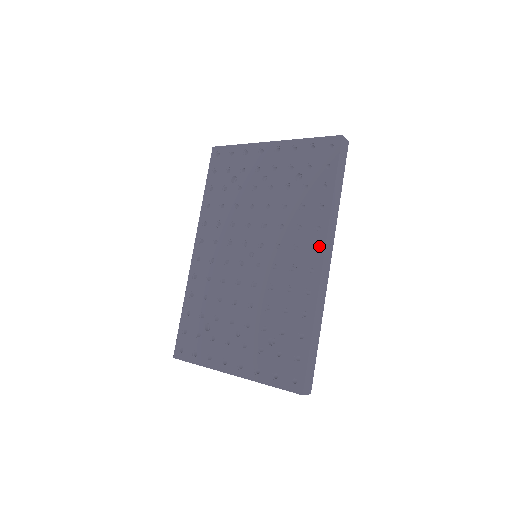
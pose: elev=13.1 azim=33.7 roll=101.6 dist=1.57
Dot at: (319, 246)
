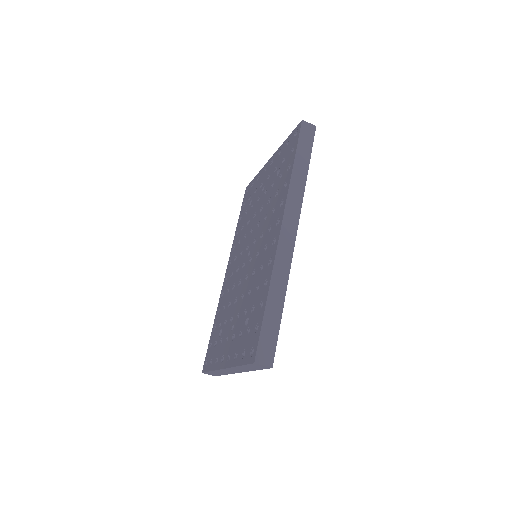
Dot at: (280, 217)
